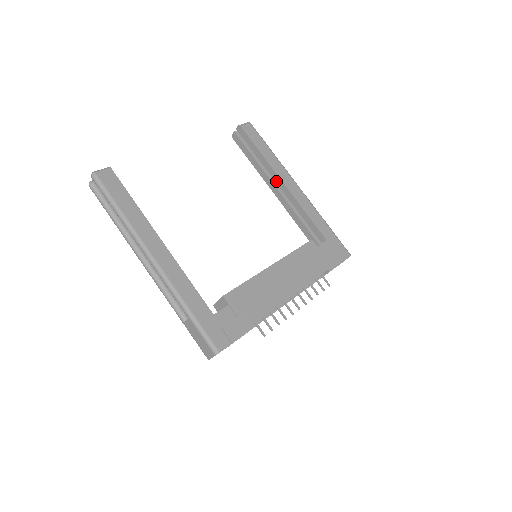
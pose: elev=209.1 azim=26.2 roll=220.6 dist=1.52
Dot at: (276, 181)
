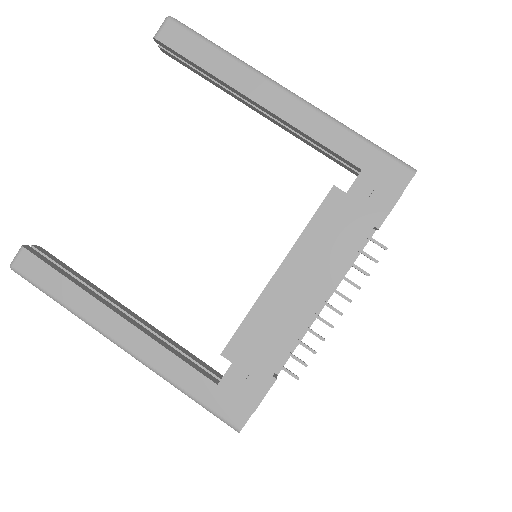
Dot at: (249, 101)
